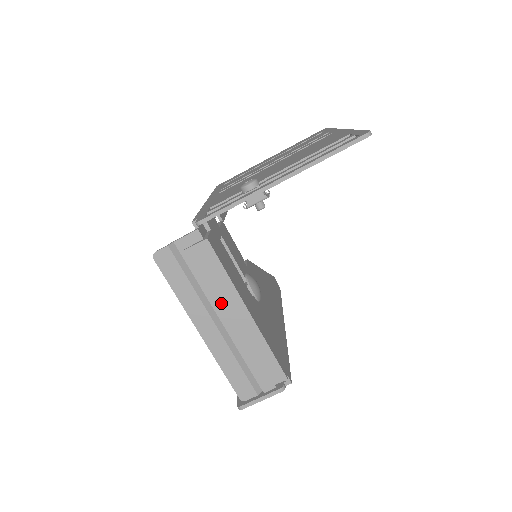
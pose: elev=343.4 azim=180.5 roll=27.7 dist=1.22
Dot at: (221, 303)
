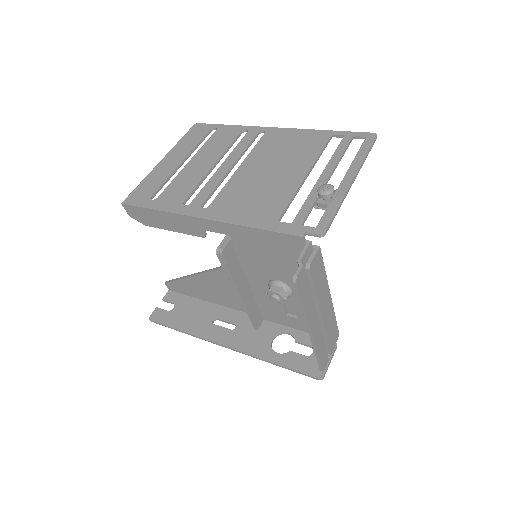
Dot at: (322, 298)
